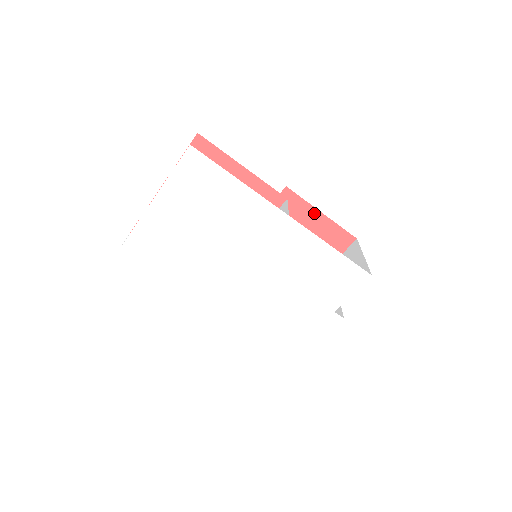
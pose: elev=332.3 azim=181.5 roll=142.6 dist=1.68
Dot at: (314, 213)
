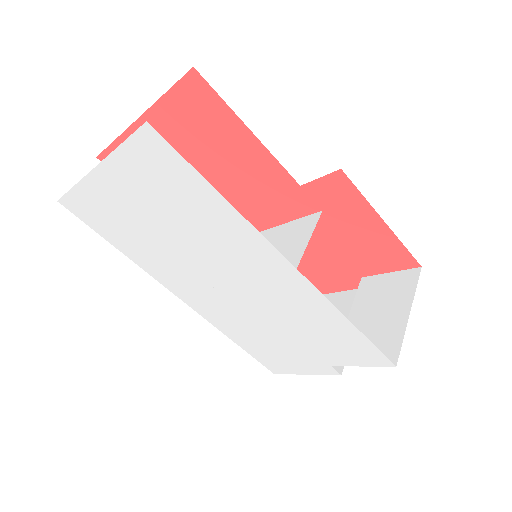
Dot at: (372, 216)
